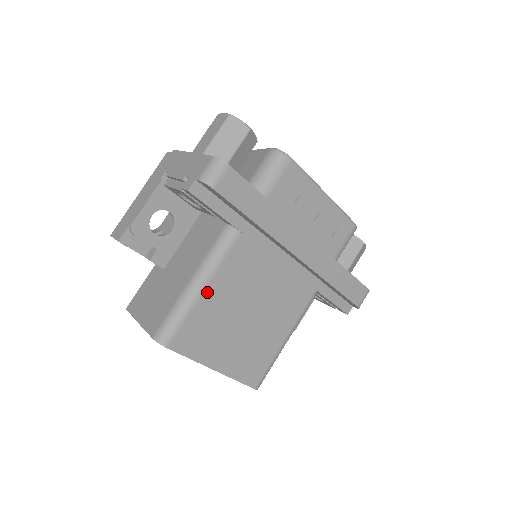
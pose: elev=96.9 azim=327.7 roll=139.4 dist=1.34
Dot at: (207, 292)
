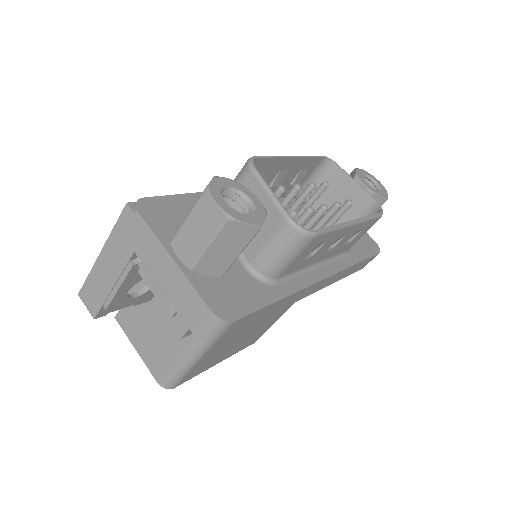
Dot at: (209, 351)
